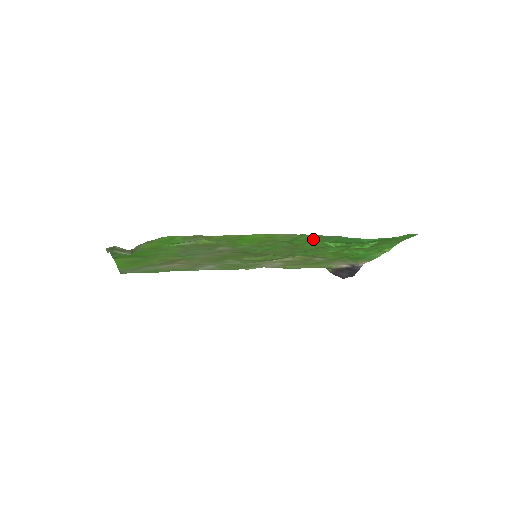
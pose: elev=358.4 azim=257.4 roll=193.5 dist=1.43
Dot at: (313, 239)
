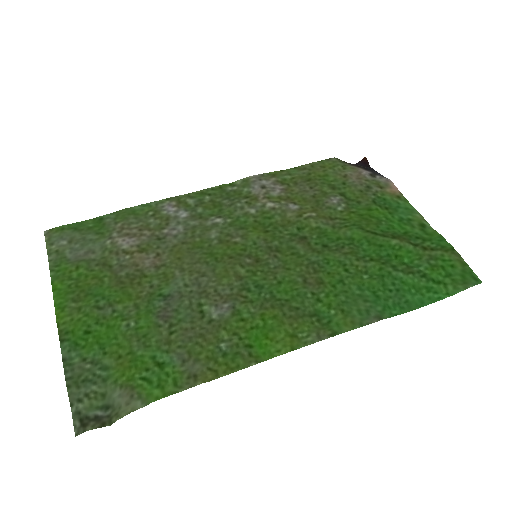
Dot at: (347, 304)
